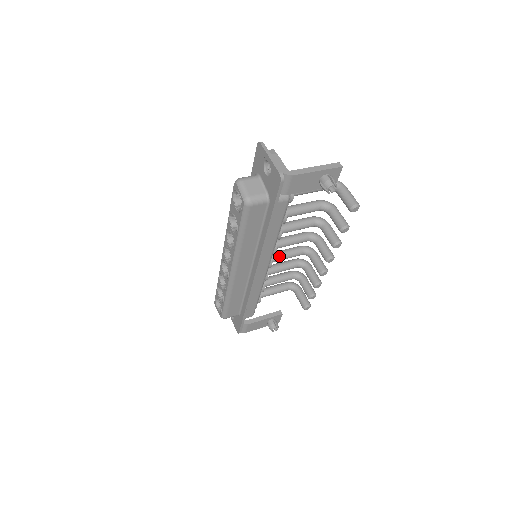
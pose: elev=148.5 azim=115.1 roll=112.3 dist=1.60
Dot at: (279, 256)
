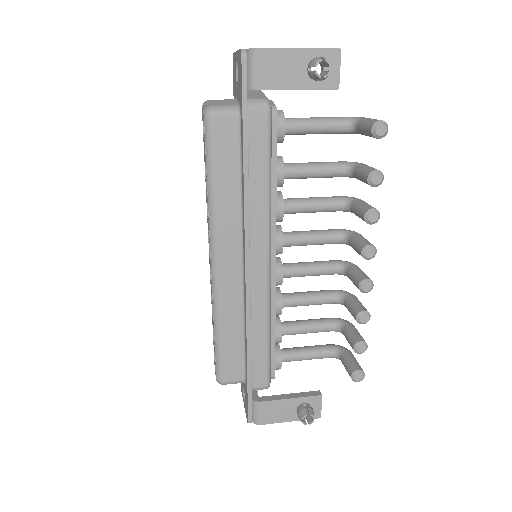
Dot at: (296, 266)
